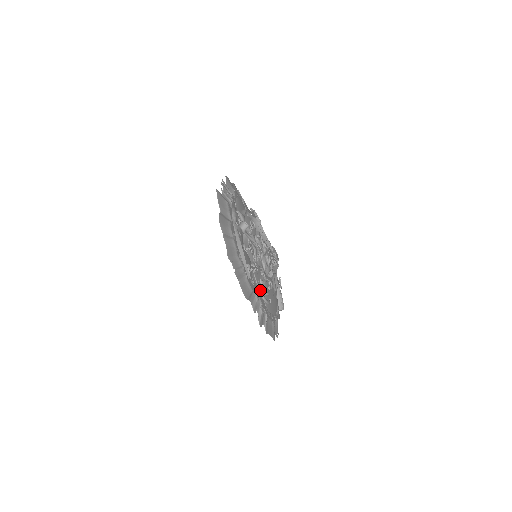
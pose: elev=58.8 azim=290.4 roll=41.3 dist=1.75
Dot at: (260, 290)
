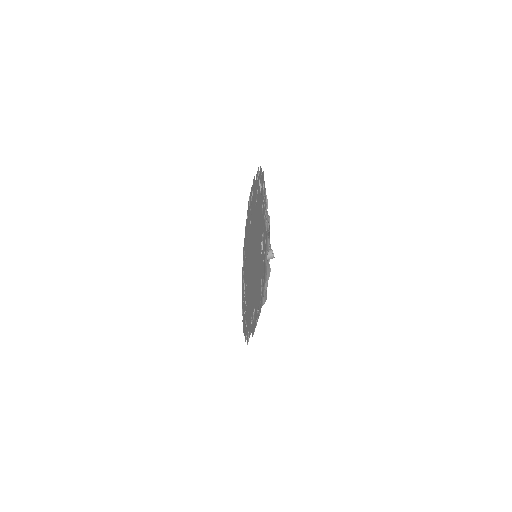
Dot at: occluded
